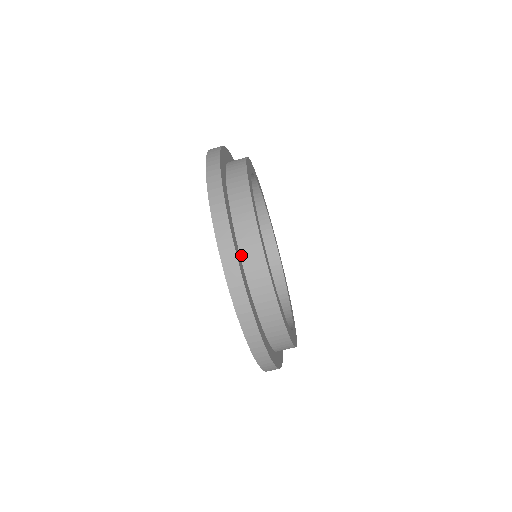
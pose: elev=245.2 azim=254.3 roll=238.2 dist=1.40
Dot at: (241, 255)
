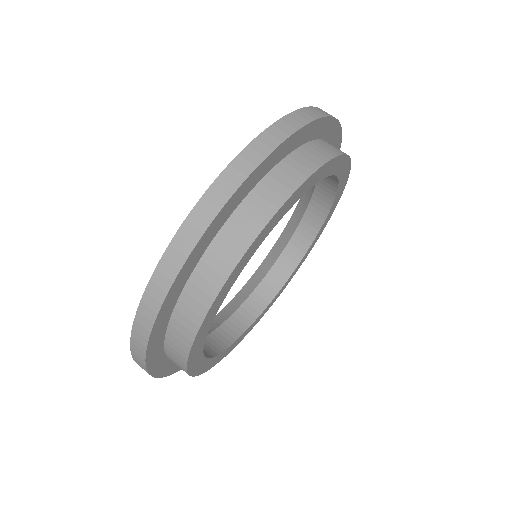
Dot at: (216, 238)
